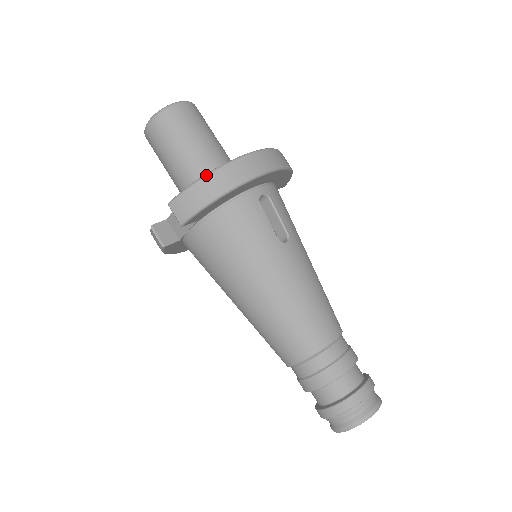
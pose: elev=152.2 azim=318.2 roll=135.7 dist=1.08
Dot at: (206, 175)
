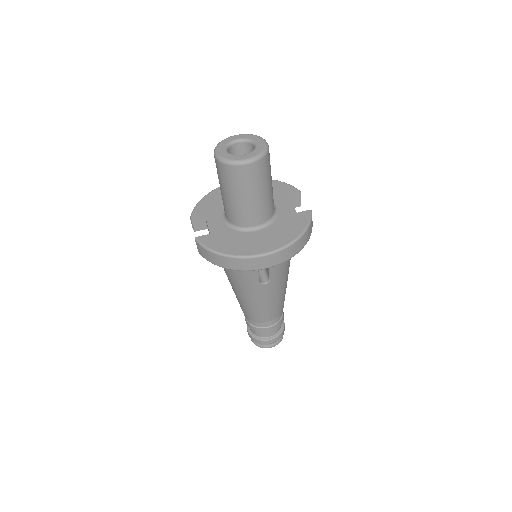
Dot at: (220, 255)
